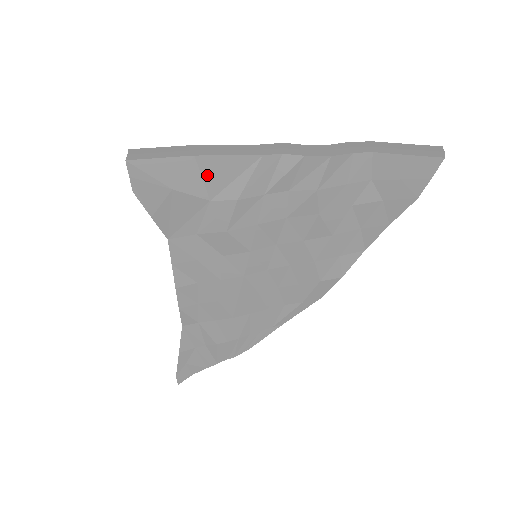
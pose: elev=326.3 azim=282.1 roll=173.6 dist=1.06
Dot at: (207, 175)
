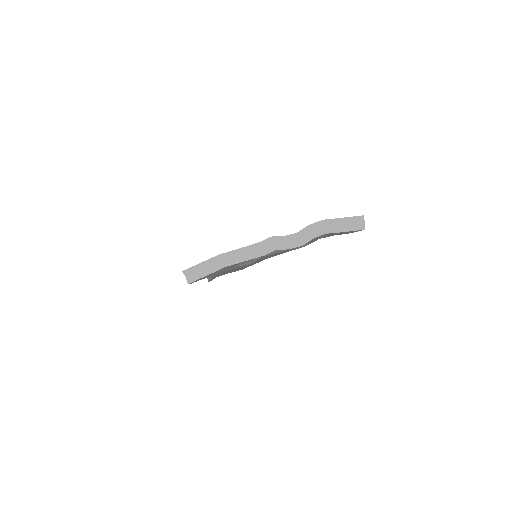
Dot at: occluded
